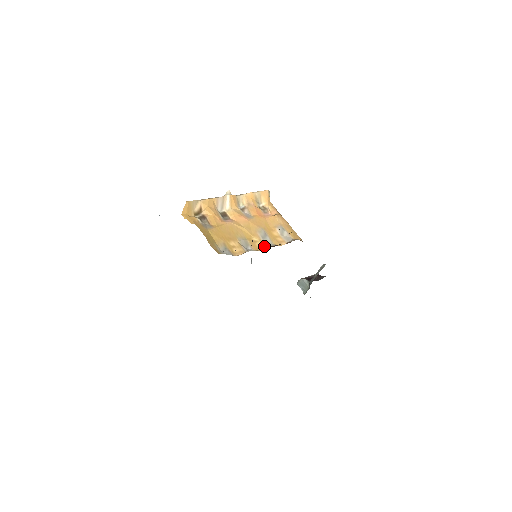
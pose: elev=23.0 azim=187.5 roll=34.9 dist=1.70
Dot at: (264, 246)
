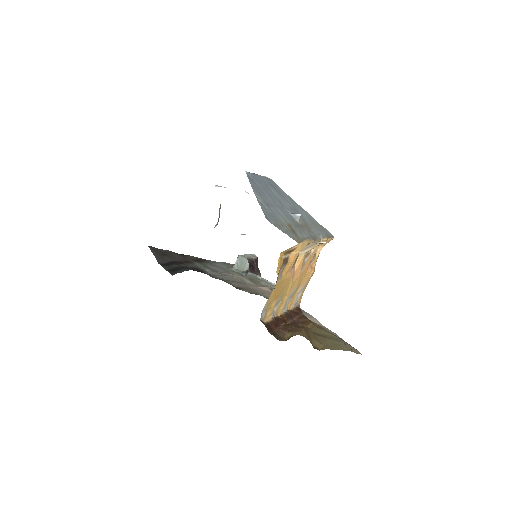
Dot at: (283, 310)
